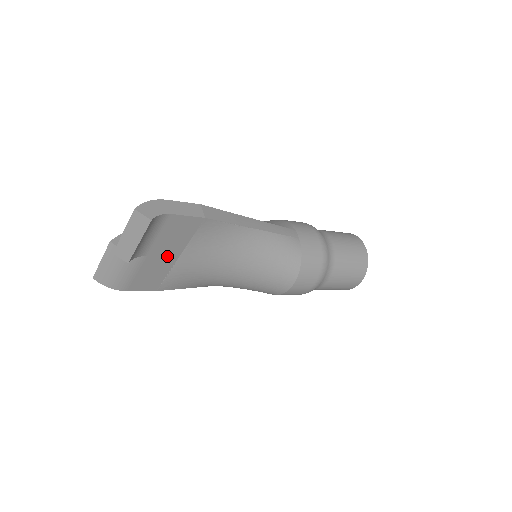
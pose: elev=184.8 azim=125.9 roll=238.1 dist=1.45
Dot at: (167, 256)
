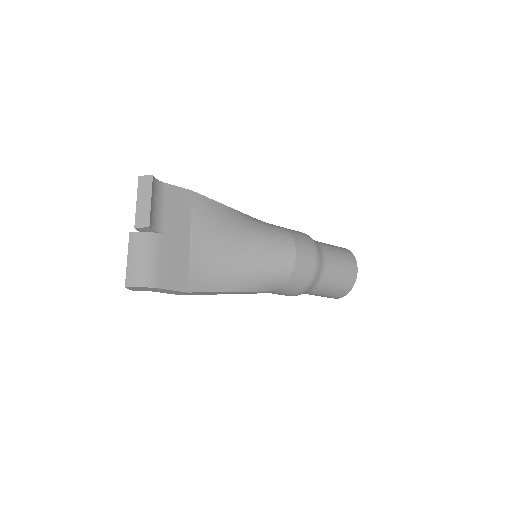
Dot at: (180, 236)
